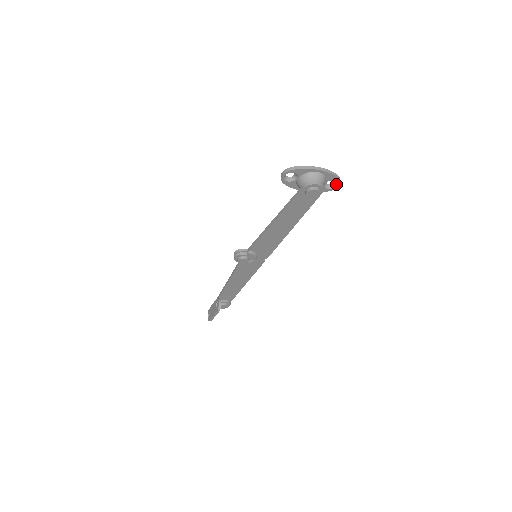
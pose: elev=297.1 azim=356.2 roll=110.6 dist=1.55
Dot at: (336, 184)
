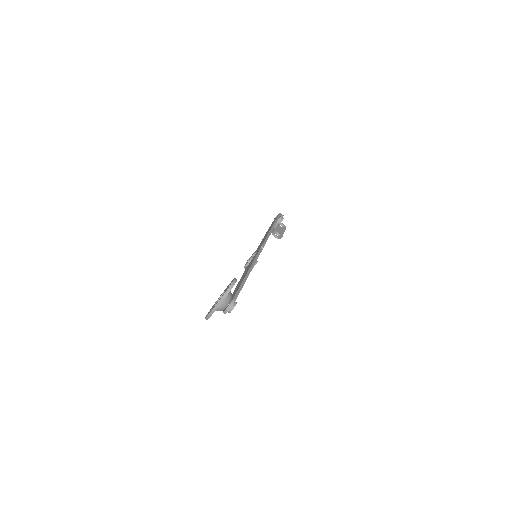
Dot at: (234, 283)
